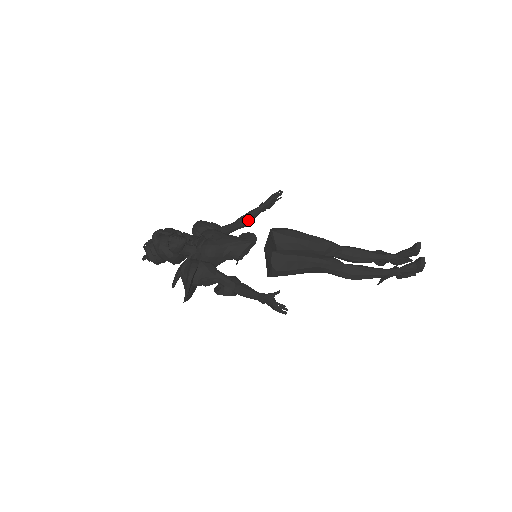
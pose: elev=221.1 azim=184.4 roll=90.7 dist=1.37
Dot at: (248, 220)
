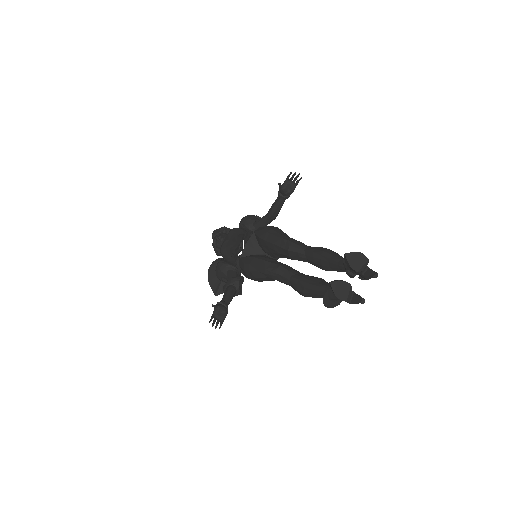
Dot at: (271, 212)
